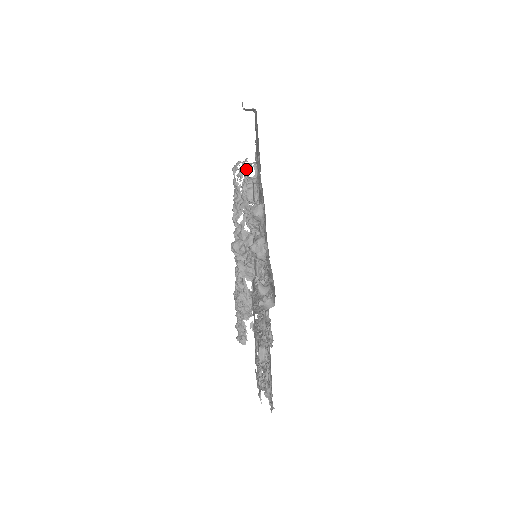
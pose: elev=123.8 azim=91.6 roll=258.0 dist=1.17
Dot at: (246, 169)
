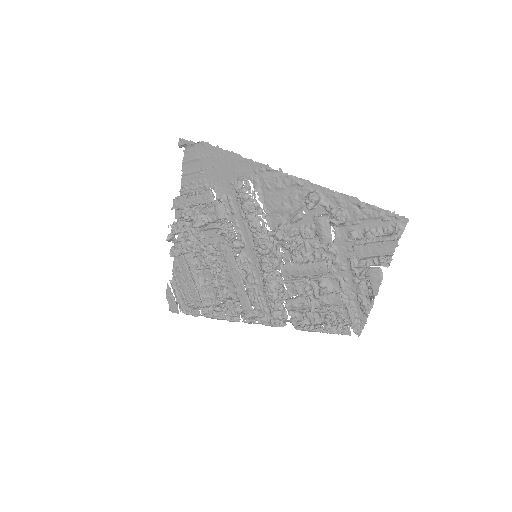
Dot at: (211, 193)
